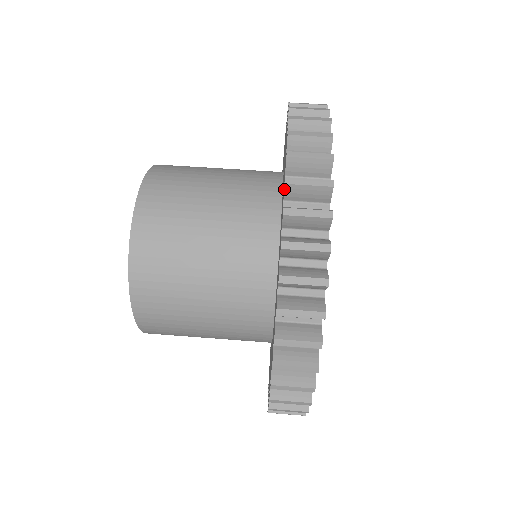
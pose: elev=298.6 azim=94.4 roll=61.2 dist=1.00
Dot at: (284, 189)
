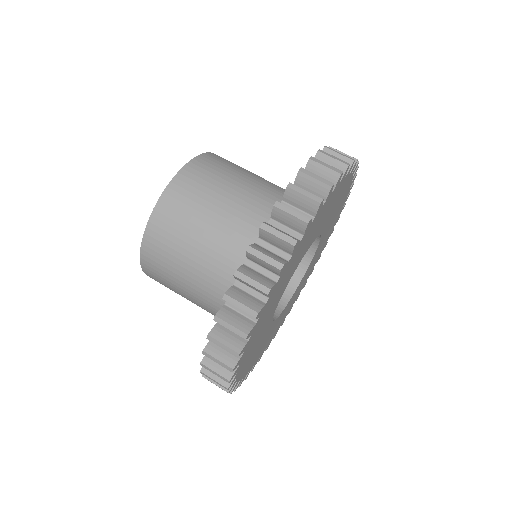
Dot at: (234, 277)
